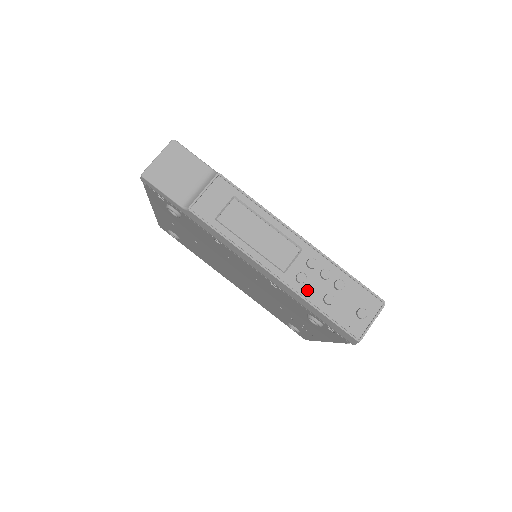
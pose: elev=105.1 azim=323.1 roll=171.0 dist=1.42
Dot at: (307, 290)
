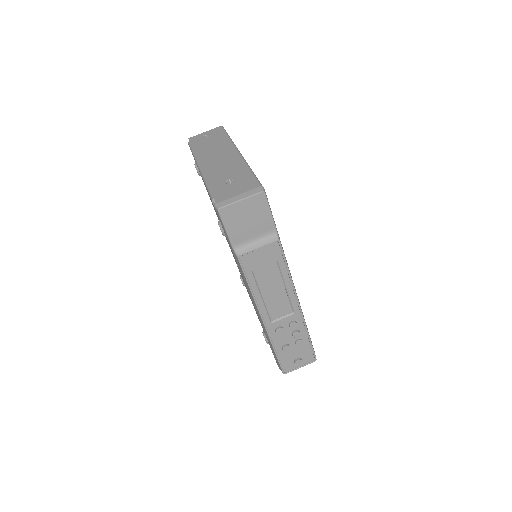
Dot at: (277, 338)
